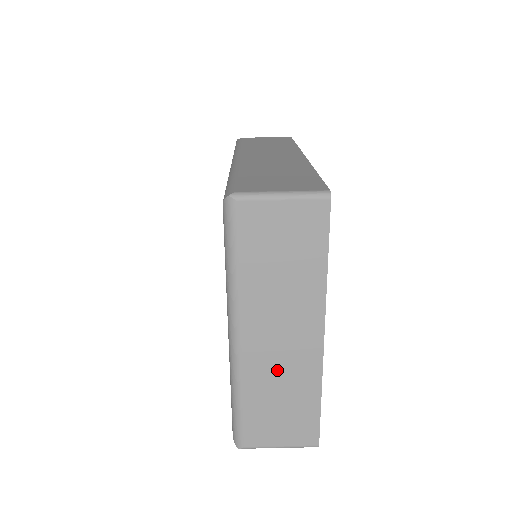
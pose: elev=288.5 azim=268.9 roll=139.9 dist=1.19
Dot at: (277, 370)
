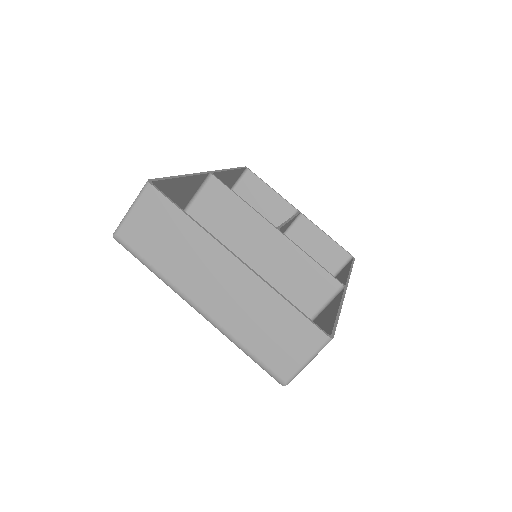
Dot at: (240, 307)
